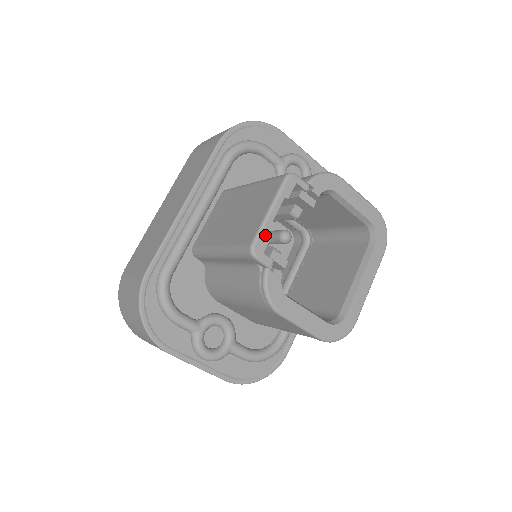
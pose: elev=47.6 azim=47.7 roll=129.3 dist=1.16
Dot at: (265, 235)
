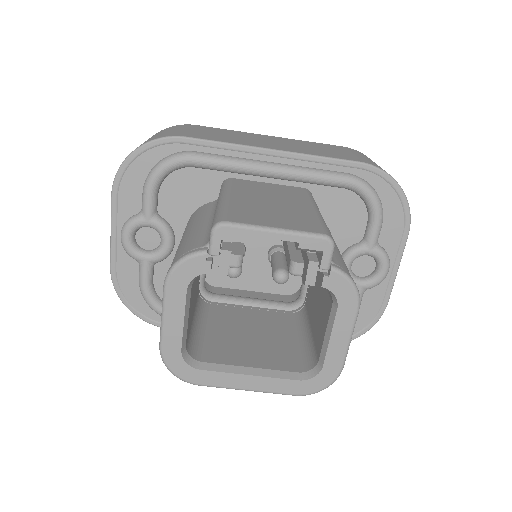
Dot at: (243, 234)
